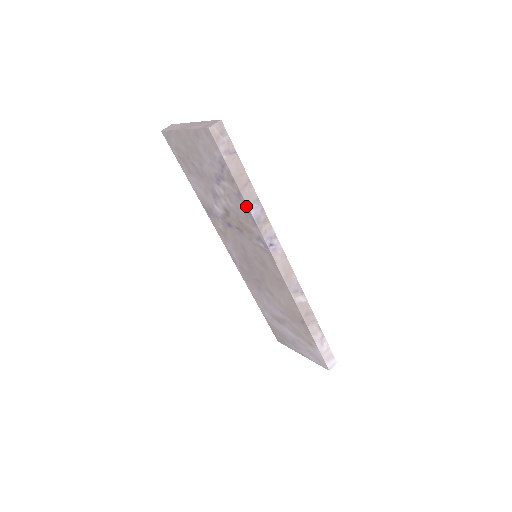
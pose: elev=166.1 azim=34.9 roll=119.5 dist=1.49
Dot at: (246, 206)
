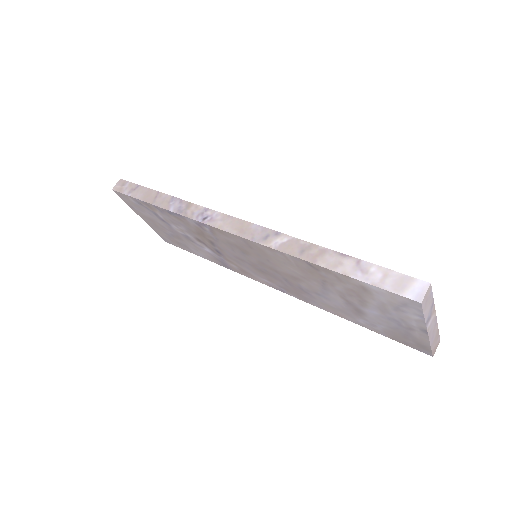
Dot at: (165, 210)
